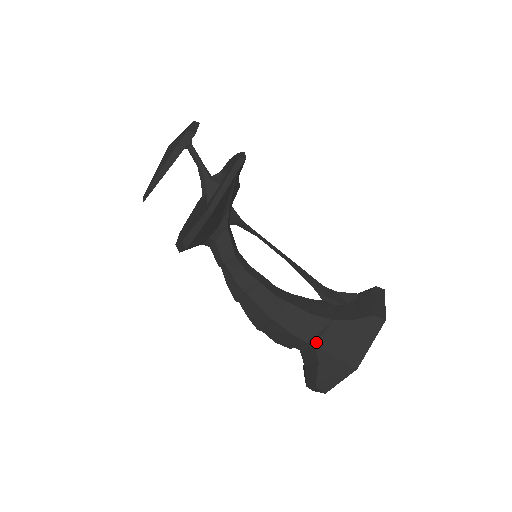
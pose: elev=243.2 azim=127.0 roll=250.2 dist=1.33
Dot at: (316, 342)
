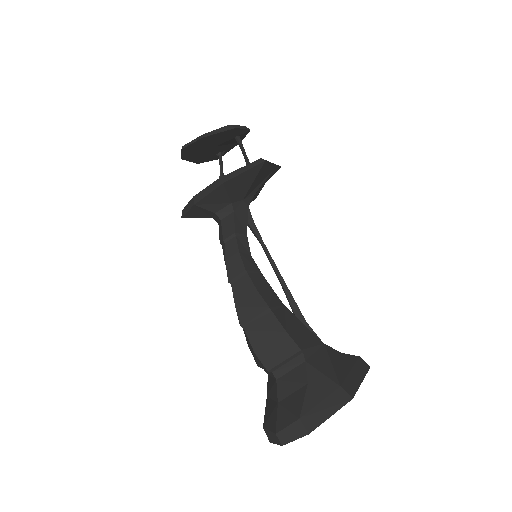
Dot at: (307, 358)
